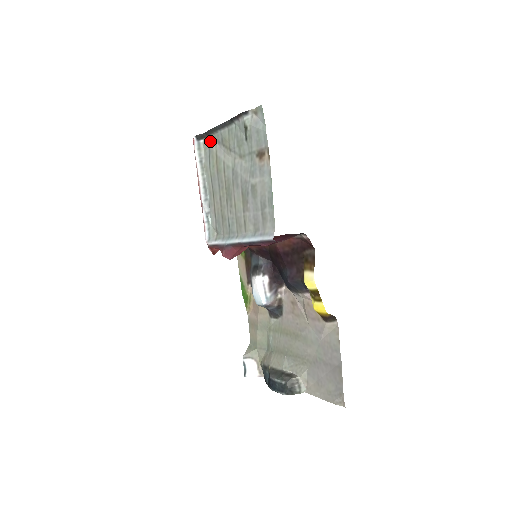
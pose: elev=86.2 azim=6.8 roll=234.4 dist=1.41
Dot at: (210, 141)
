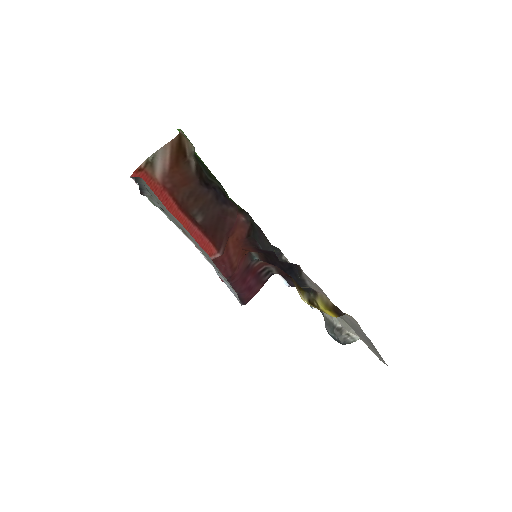
Dot at: occluded
